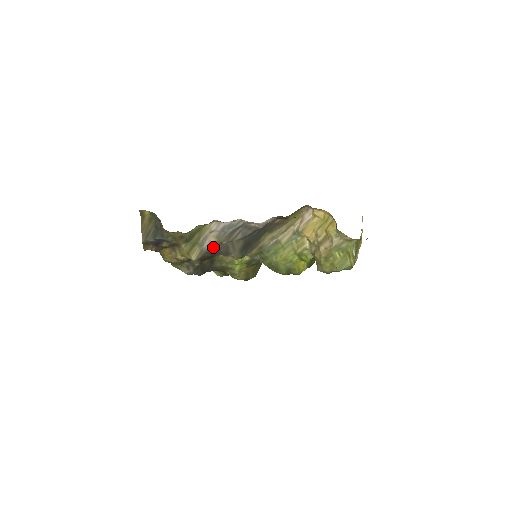
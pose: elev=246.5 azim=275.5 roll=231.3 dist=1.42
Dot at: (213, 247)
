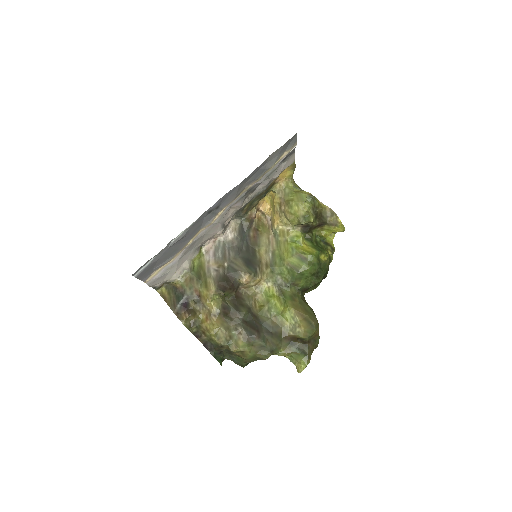
Dot at: (220, 272)
